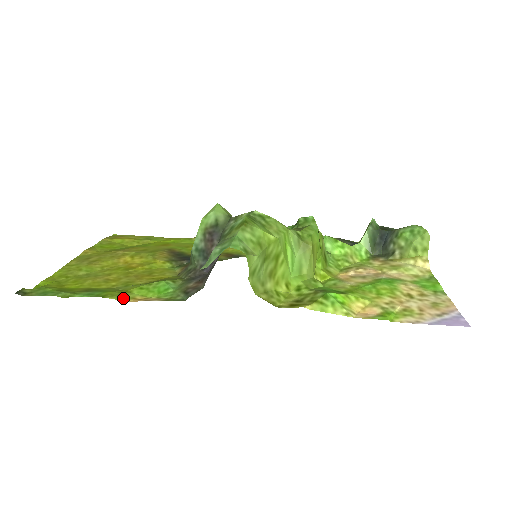
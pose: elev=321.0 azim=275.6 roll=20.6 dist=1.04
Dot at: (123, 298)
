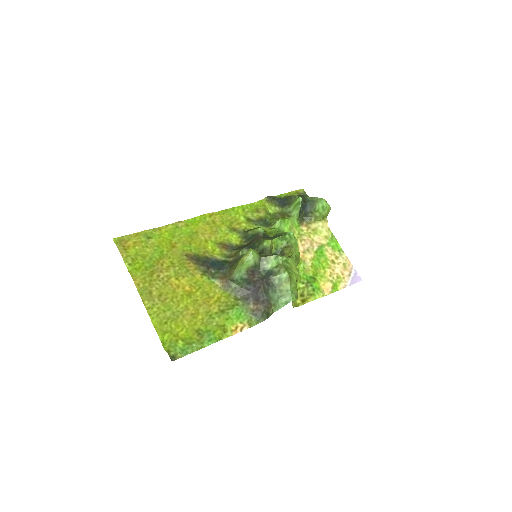
Dot at: (229, 334)
